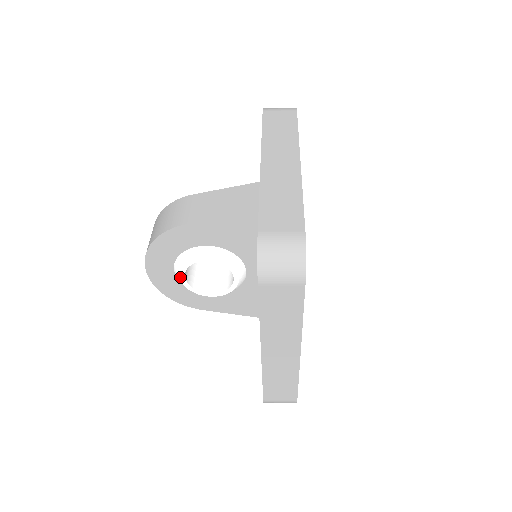
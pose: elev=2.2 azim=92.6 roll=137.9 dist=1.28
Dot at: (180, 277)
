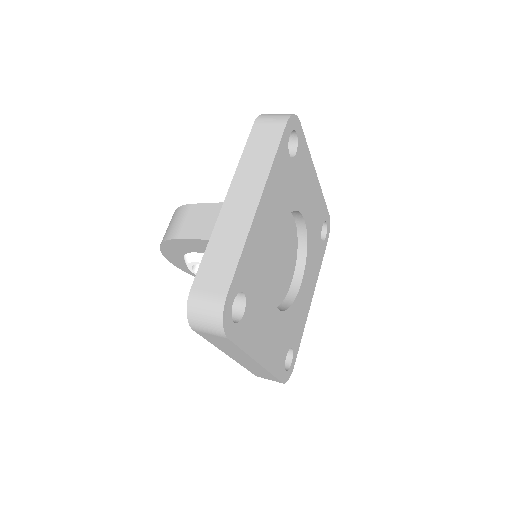
Dot at: (190, 270)
